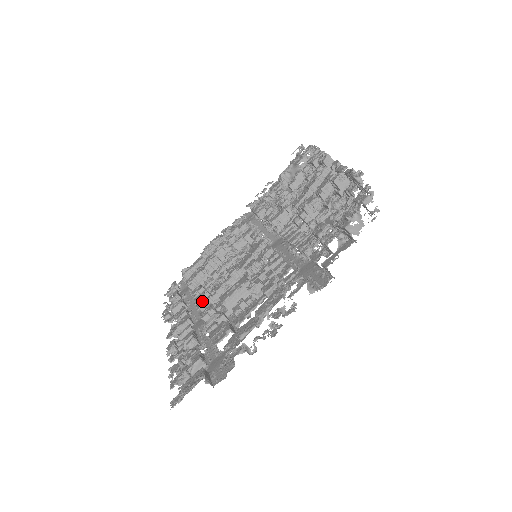
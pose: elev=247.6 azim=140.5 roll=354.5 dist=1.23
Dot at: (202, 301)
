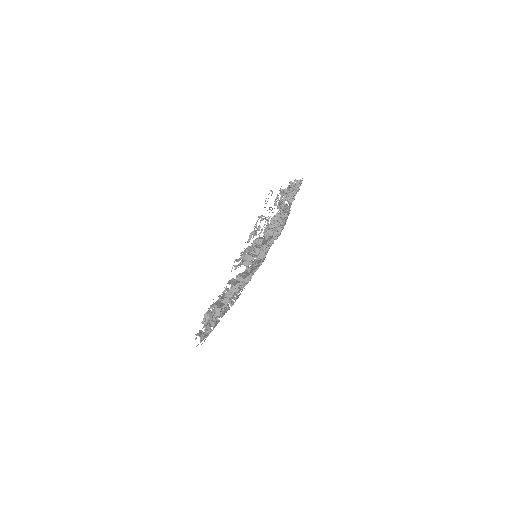
Dot at: occluded
